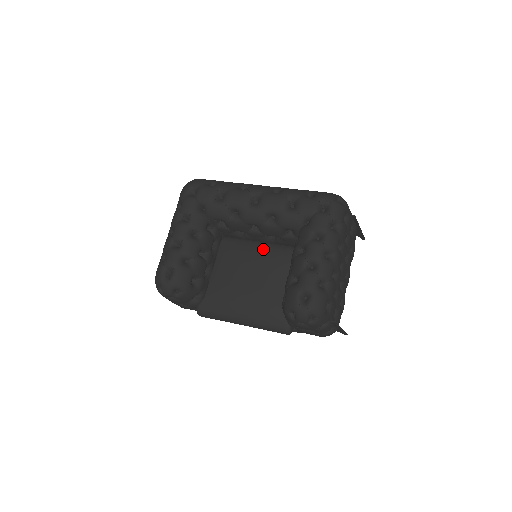
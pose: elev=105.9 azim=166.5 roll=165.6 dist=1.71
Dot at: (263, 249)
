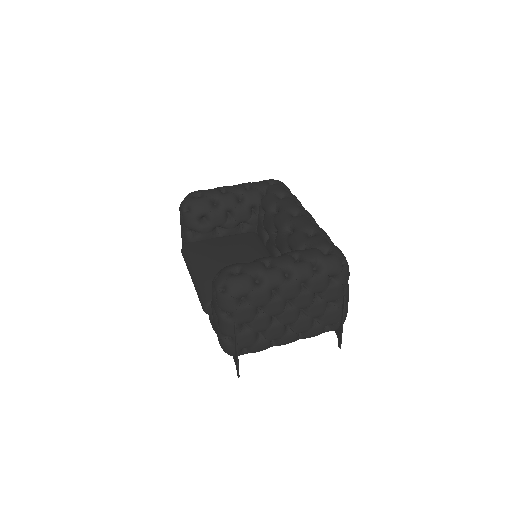
Dot at: (265, 255)
